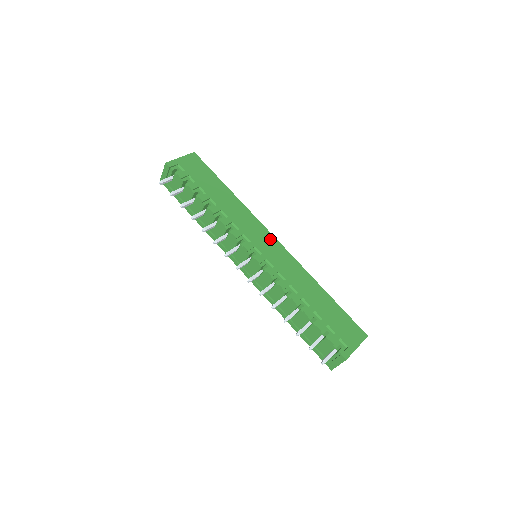
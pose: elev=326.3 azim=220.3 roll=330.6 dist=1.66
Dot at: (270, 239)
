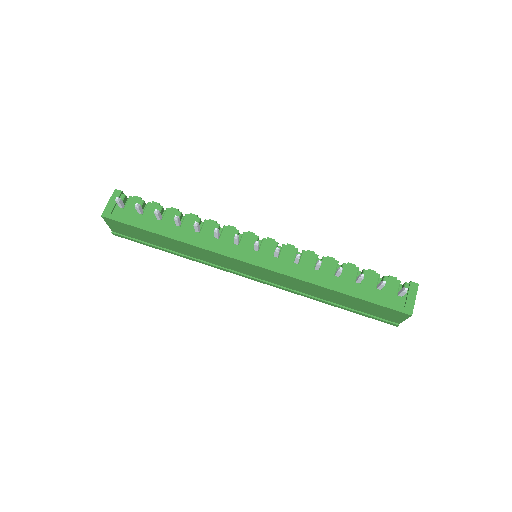
Dot at: occluded
